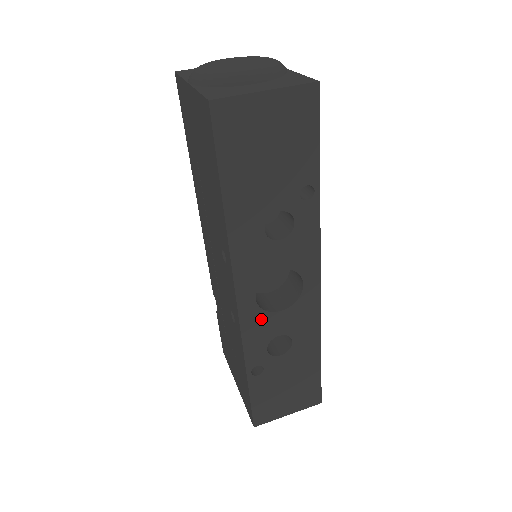
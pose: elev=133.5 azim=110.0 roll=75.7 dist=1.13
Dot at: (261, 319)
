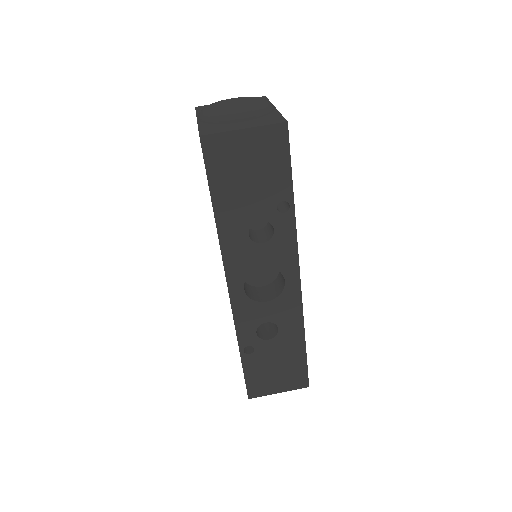
Dot at: (250, 307)
